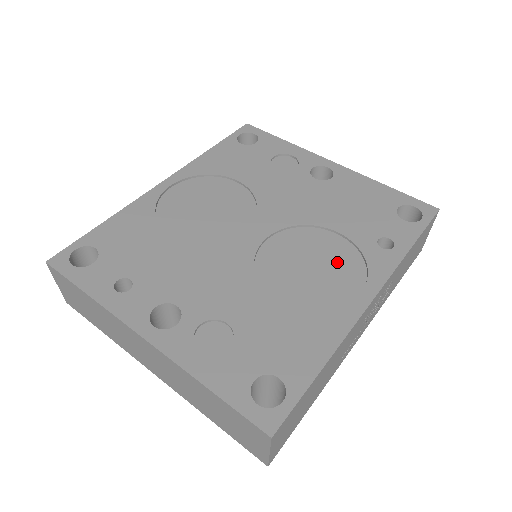
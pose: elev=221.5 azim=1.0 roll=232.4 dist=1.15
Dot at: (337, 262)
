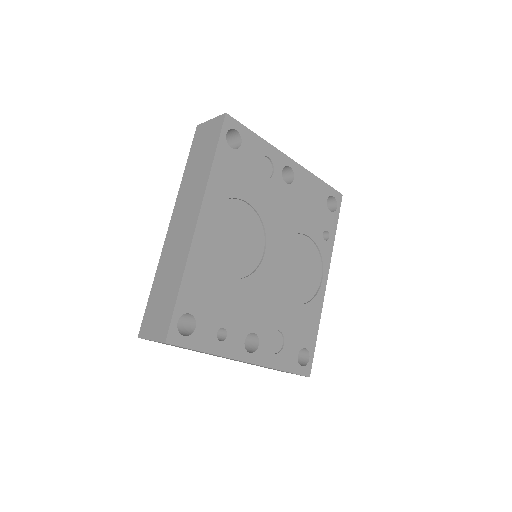
Dot at: (309, 260)
